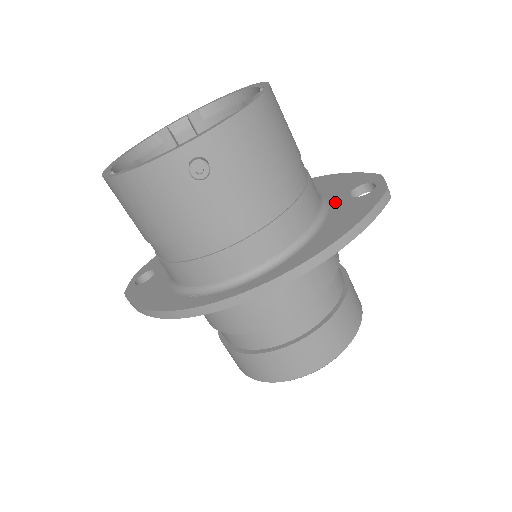
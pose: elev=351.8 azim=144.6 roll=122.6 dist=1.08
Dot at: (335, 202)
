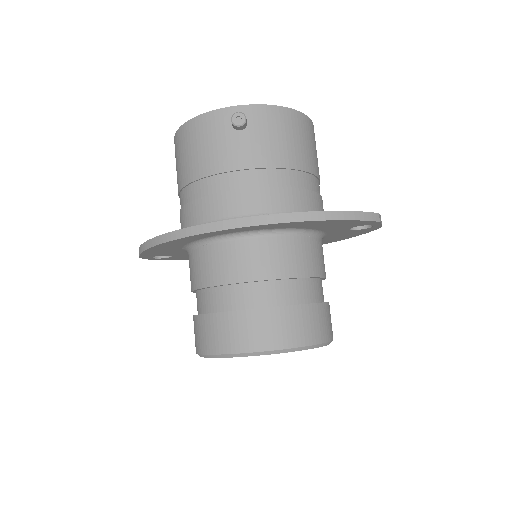
Dot at: occluded
